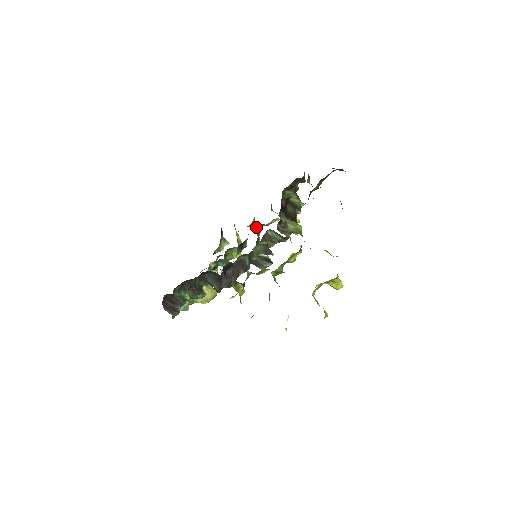
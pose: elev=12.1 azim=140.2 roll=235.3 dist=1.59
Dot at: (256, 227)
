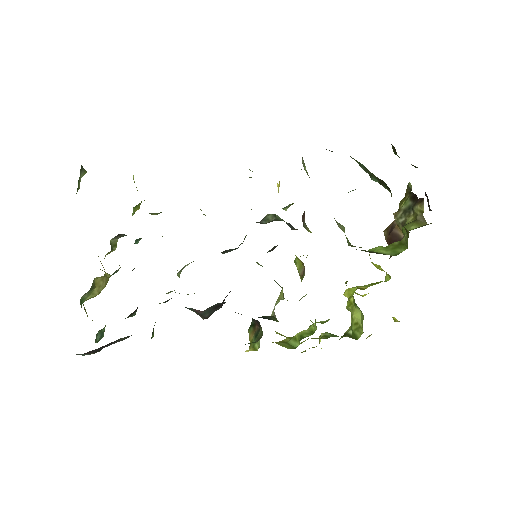
Dot at: occluded
